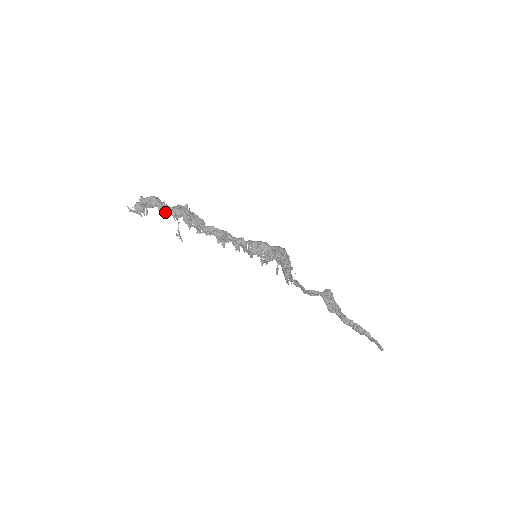
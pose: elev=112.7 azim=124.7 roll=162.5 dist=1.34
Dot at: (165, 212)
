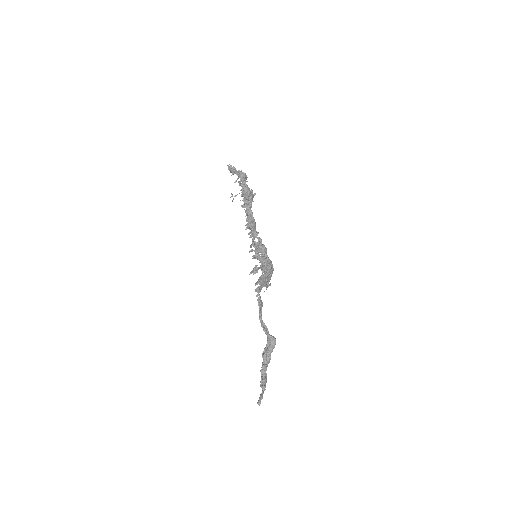
Dot at: (241, 183)
